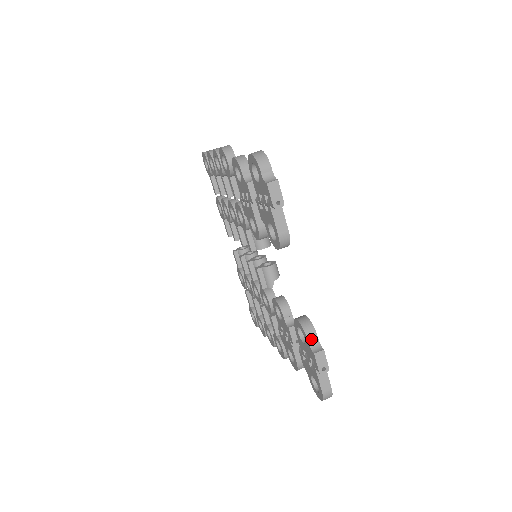
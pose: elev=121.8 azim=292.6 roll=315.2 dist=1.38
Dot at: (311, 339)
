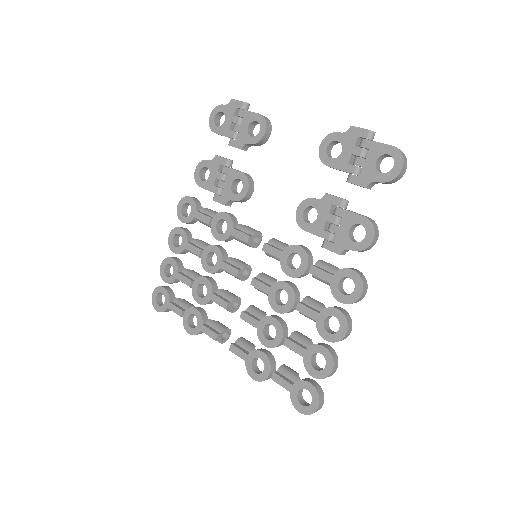
Dot at: (340, 133)
